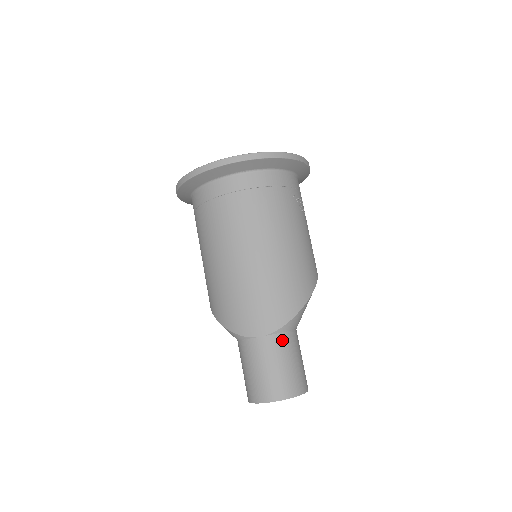
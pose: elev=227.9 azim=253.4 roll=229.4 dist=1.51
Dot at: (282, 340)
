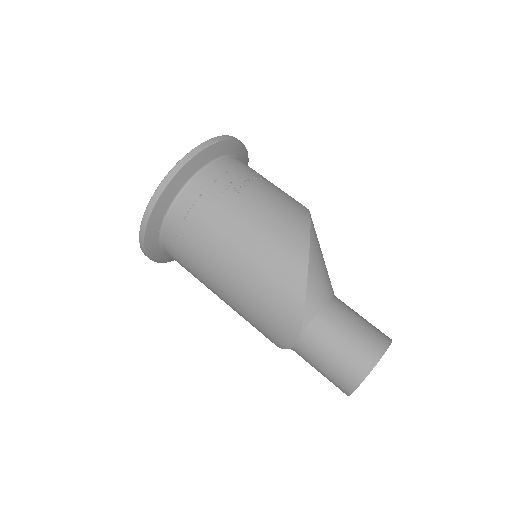
Dot at: (314, 331)
